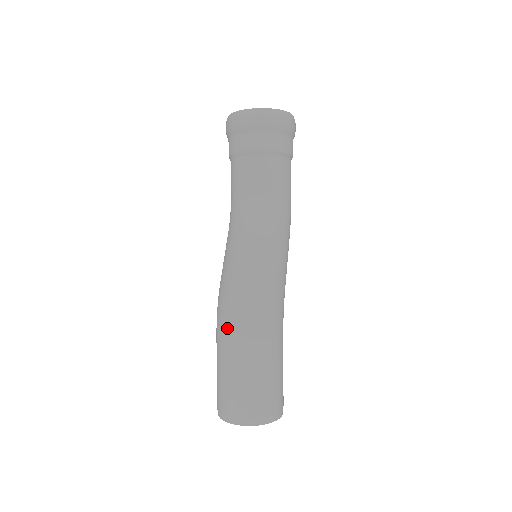
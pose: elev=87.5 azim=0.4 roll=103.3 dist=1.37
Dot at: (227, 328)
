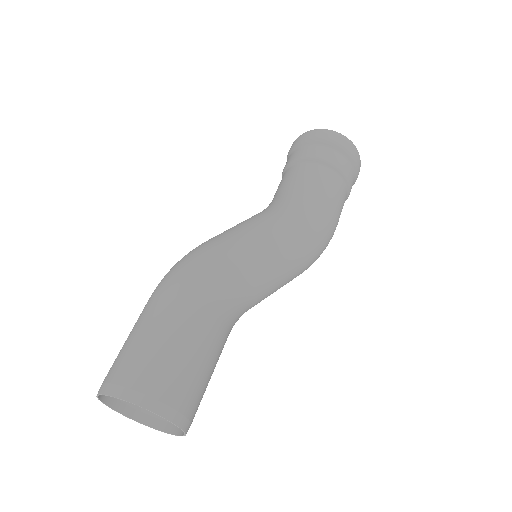
Dot at: occluded
